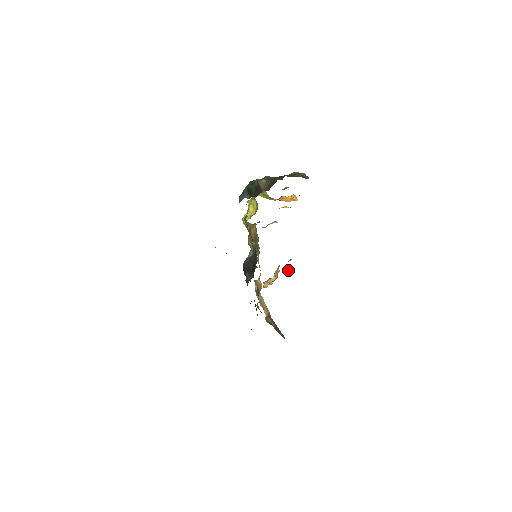
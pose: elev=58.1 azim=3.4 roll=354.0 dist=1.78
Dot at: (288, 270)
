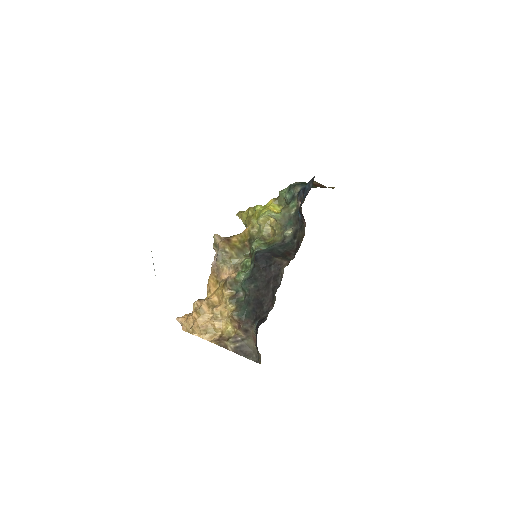
Dot at: occluded
